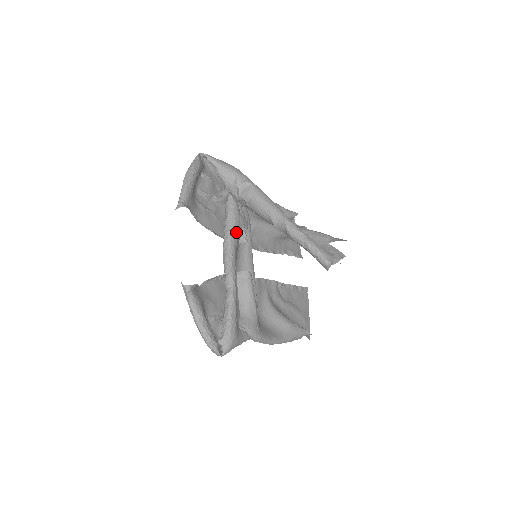
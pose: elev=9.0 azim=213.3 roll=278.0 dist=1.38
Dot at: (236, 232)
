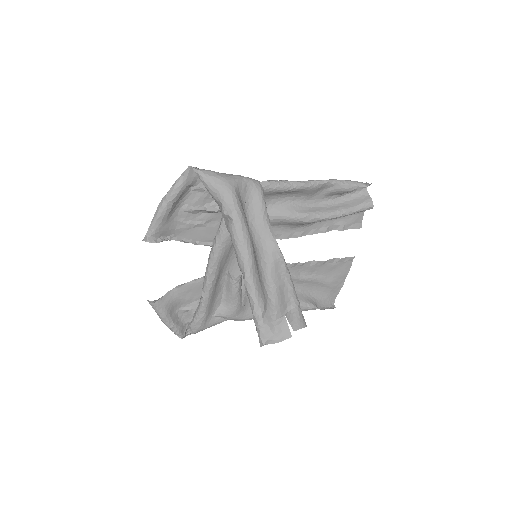
Dot at: (224, 245)
